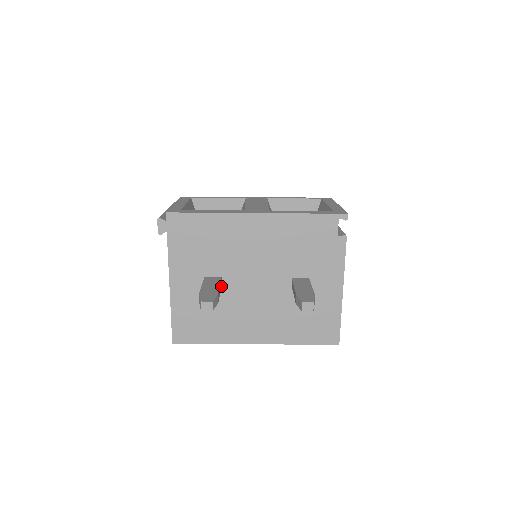
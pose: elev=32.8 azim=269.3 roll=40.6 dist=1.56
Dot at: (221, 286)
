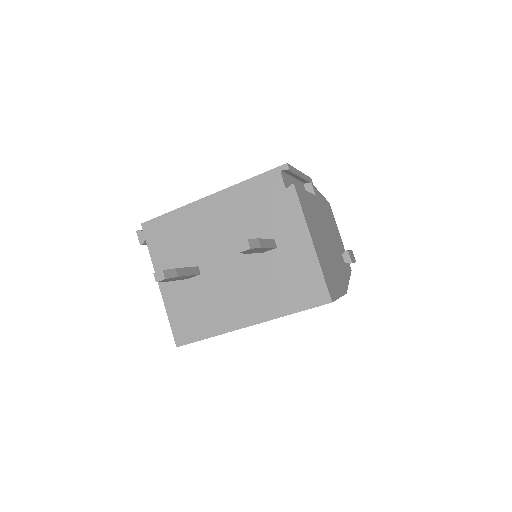
Dot at: (200, 275)
